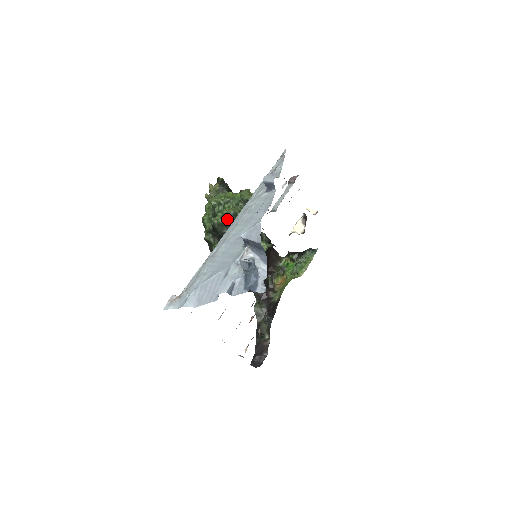
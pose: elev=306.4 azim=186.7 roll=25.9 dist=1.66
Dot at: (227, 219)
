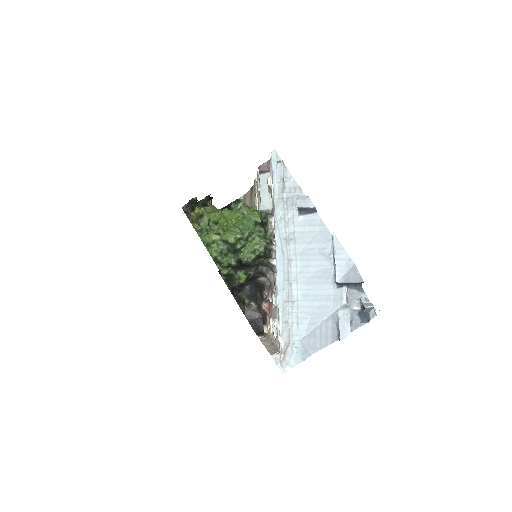
Dot at: (263, 253)
